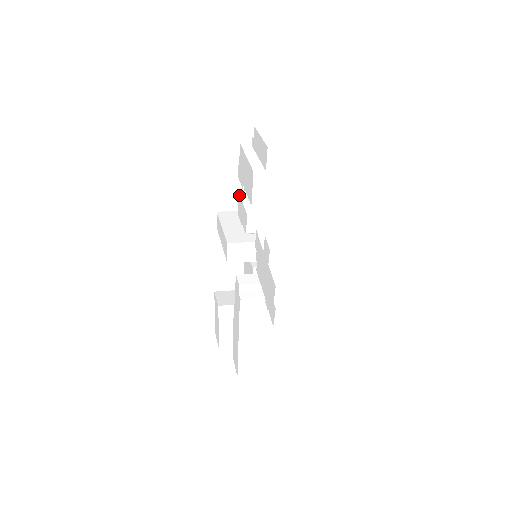
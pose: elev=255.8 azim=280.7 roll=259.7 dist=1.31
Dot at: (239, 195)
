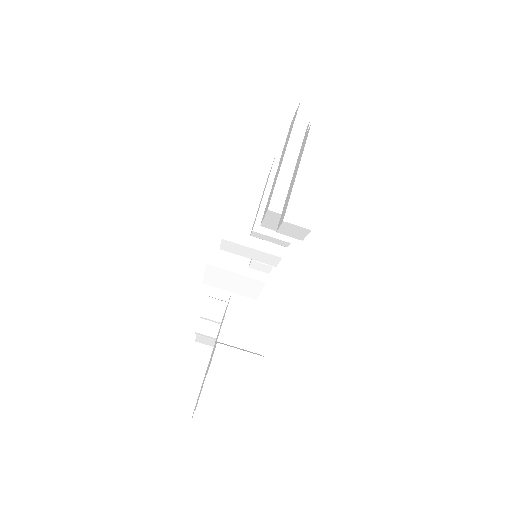
Dot at: (271, 169)
